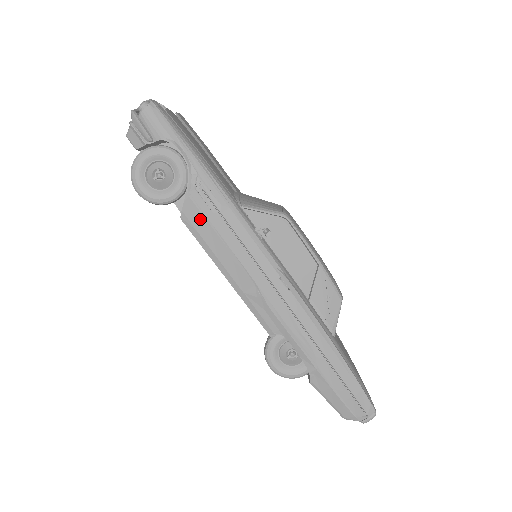
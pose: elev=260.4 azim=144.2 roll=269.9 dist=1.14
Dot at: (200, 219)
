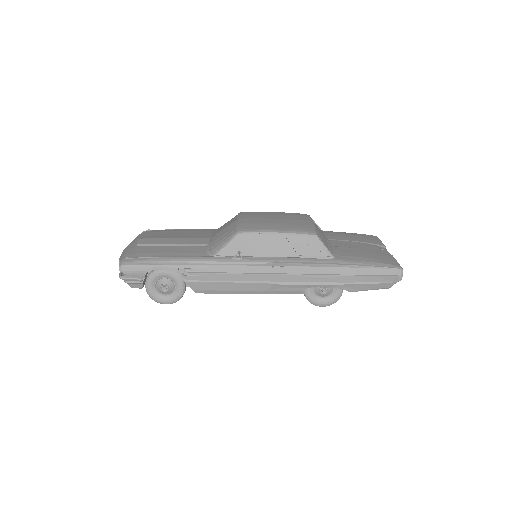
Dot at: (205, 285)
